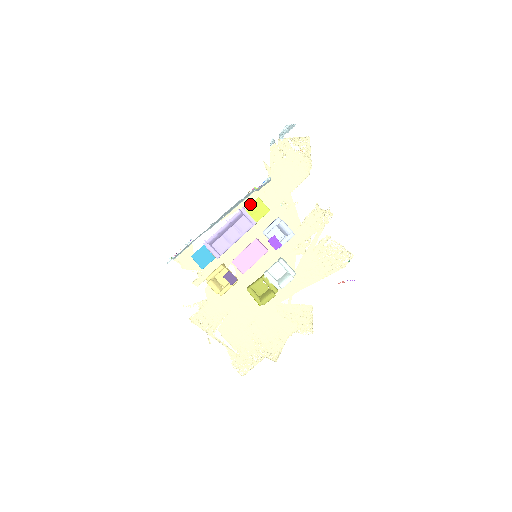
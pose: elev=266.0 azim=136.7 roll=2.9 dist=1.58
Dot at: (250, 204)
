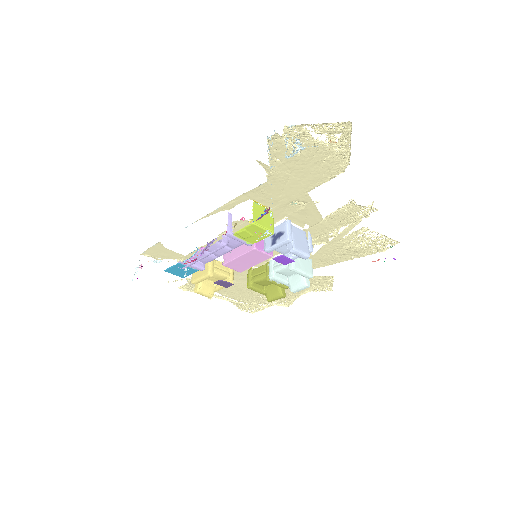
Dot at: (240, 229)
